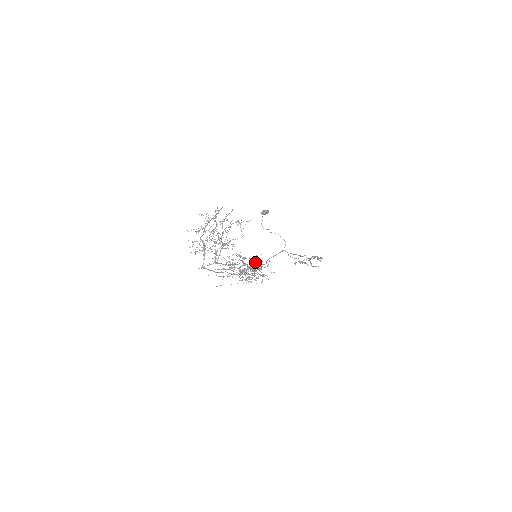
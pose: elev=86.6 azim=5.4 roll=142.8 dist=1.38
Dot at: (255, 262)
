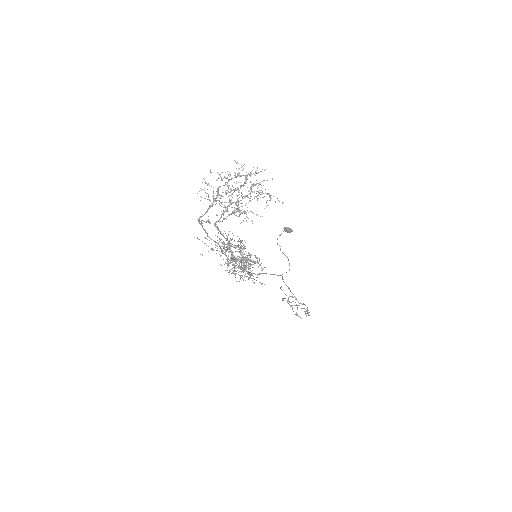
Dot at: (251, 260)
